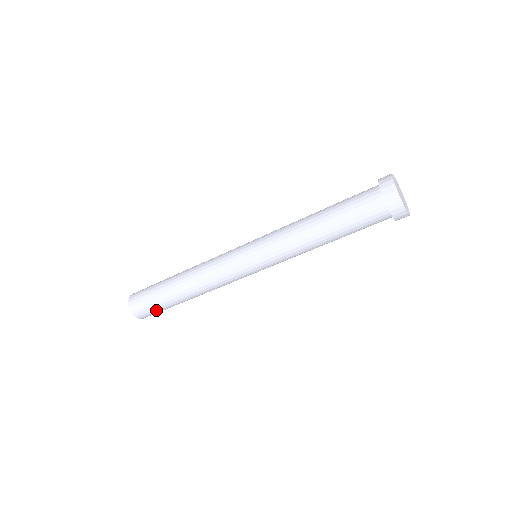
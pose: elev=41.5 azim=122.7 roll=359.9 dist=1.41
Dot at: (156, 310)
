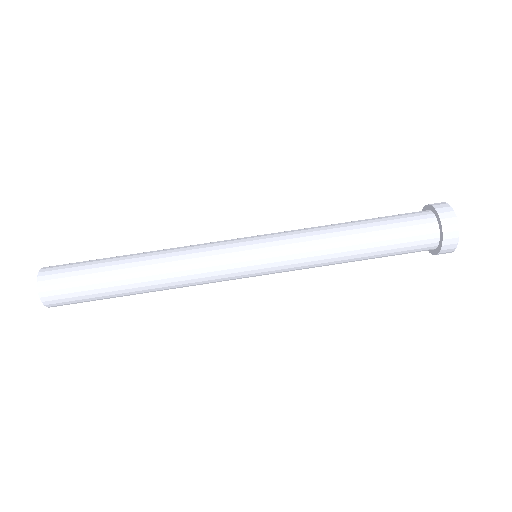
Dot at: (76, 269)
